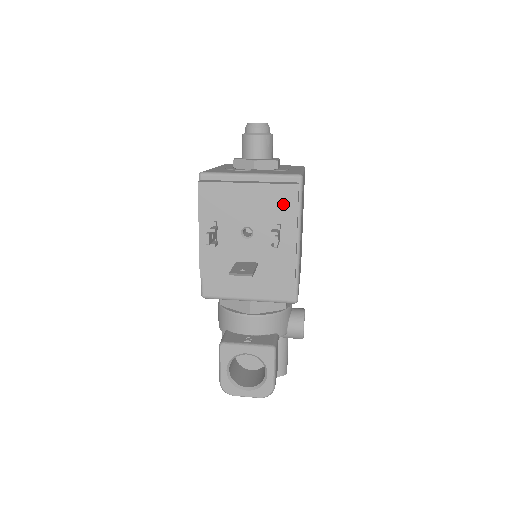
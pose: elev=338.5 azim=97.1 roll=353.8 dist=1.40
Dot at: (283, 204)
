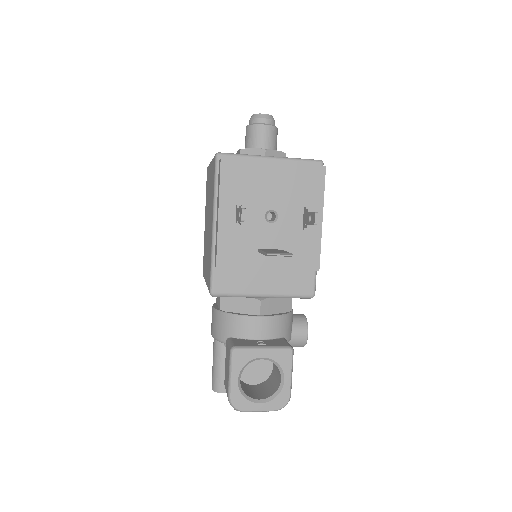
Dot at: (310, 186)
